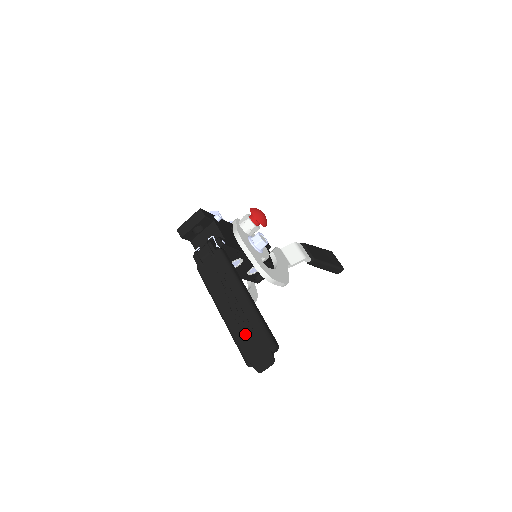
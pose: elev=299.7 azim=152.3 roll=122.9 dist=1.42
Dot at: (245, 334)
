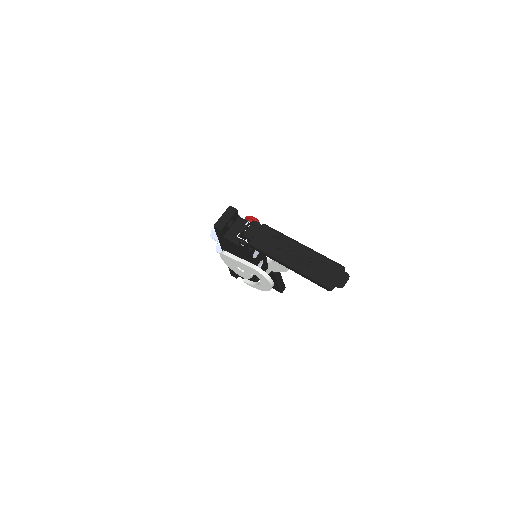
Dot at: (318, 268)
